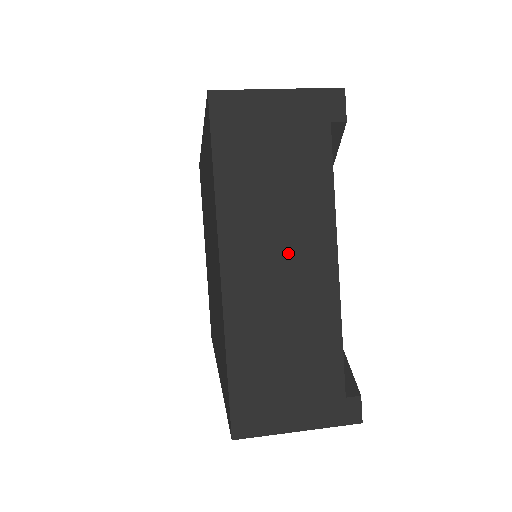
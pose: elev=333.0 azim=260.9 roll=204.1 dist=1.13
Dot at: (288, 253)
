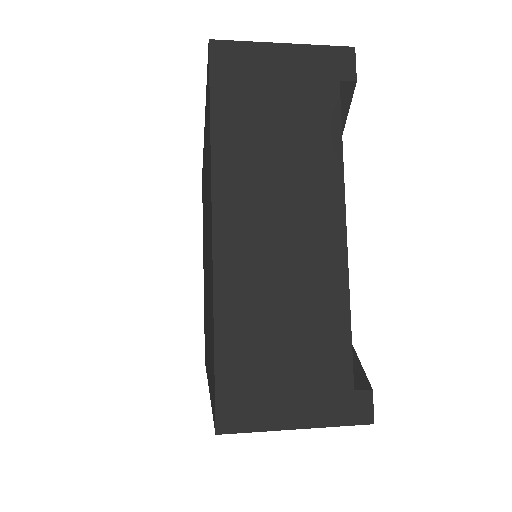
Dot at: (290, 216)
